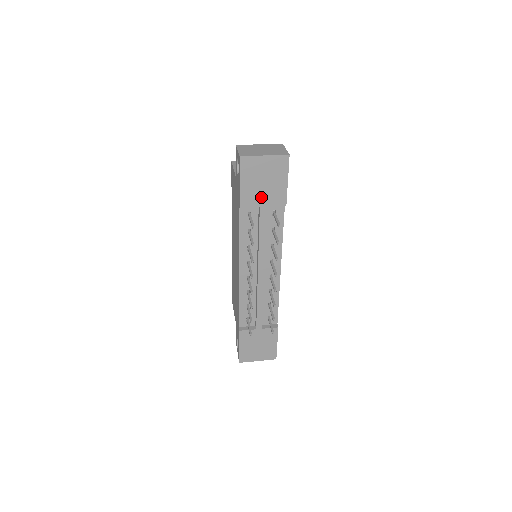
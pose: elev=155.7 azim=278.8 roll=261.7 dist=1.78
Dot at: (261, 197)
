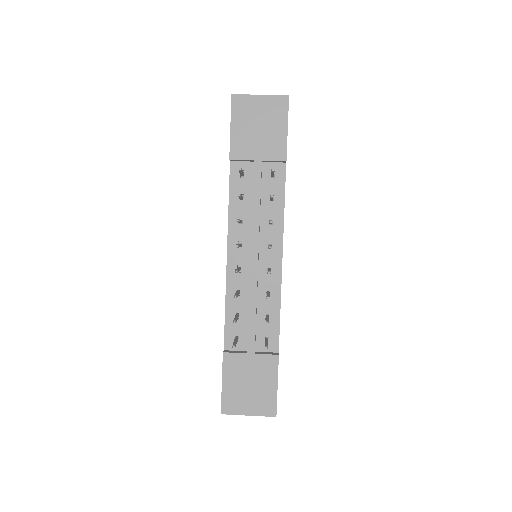
Dot at: (255, 147)
